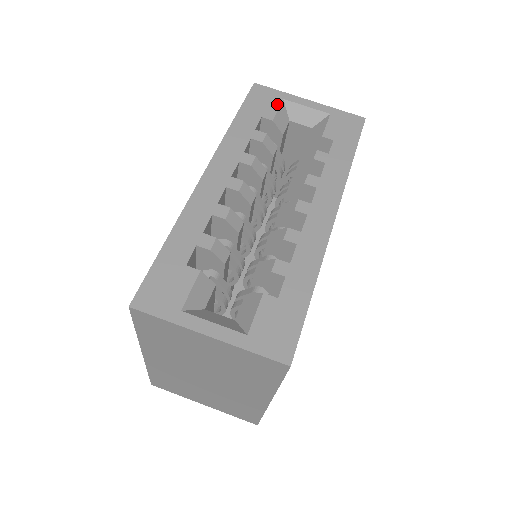
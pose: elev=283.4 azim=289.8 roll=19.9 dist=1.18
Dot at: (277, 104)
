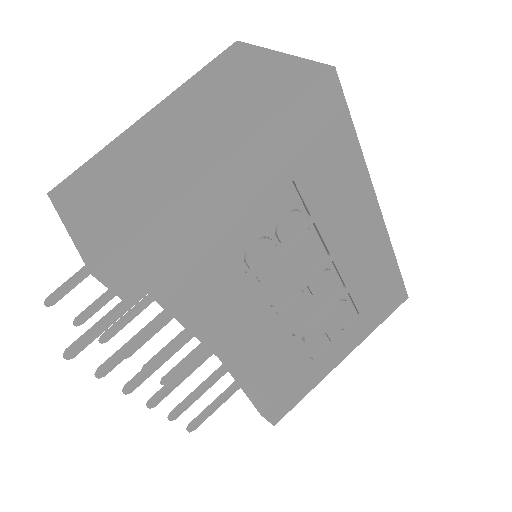
Dot at: occluded
